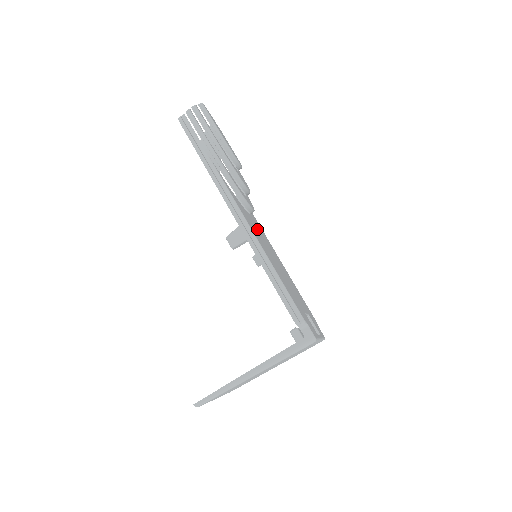
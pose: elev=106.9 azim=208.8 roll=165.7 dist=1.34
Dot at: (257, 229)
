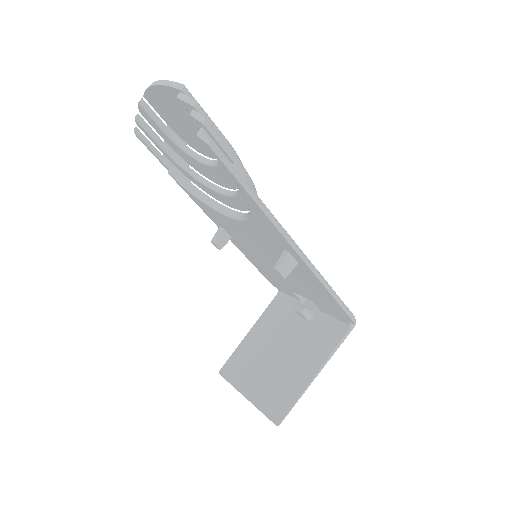
Dot at: occluded
